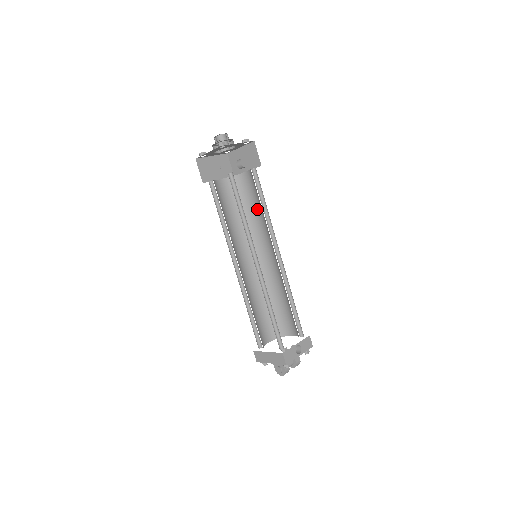
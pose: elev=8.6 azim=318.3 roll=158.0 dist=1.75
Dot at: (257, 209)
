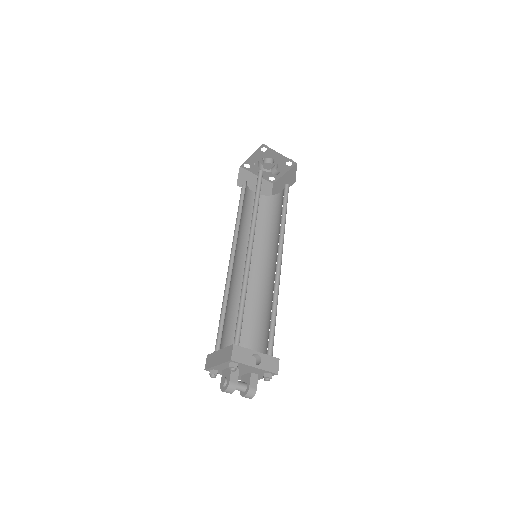
Dot at: (278, 223)
